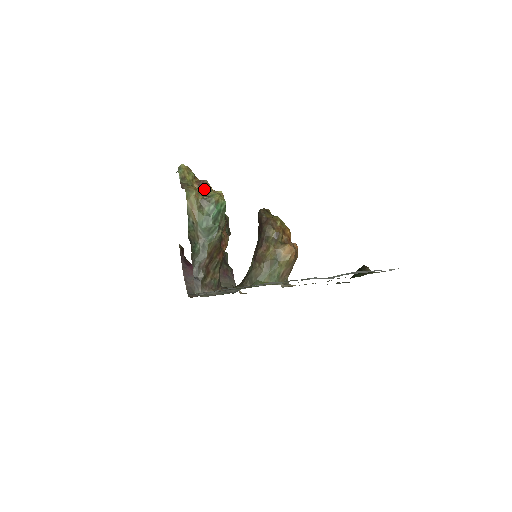
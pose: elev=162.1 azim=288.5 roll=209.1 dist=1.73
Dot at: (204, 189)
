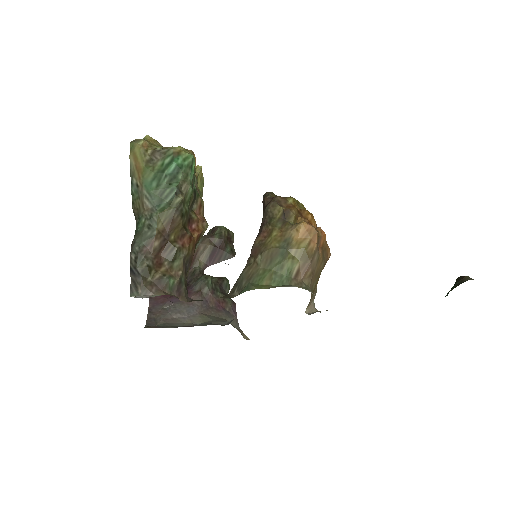
Dot at: occluded
